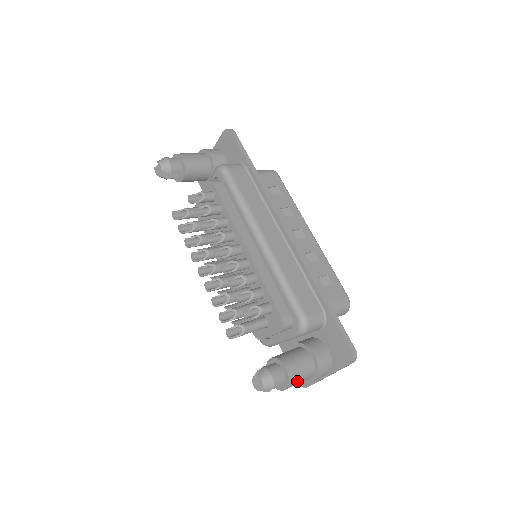
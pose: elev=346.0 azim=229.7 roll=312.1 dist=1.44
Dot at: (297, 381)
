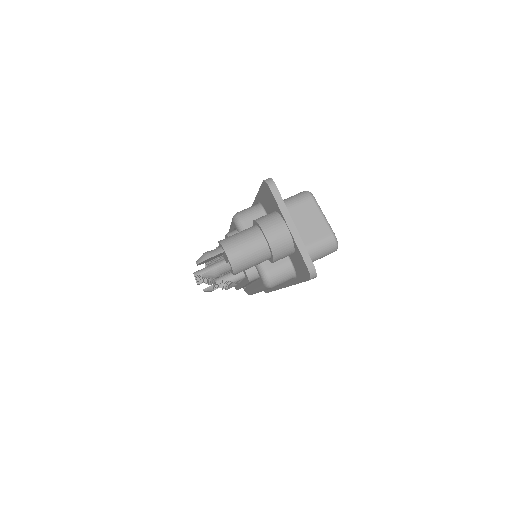
Dot at: occluded
